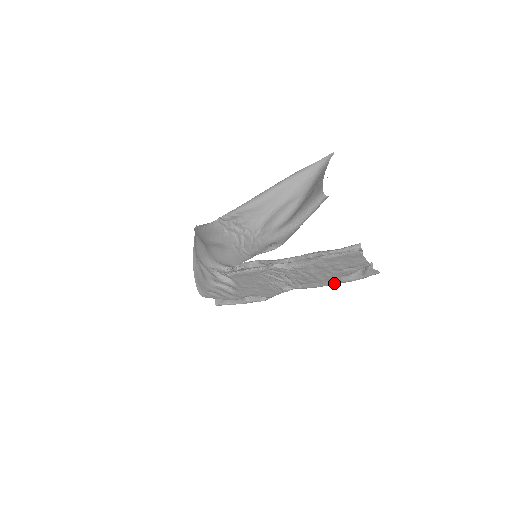
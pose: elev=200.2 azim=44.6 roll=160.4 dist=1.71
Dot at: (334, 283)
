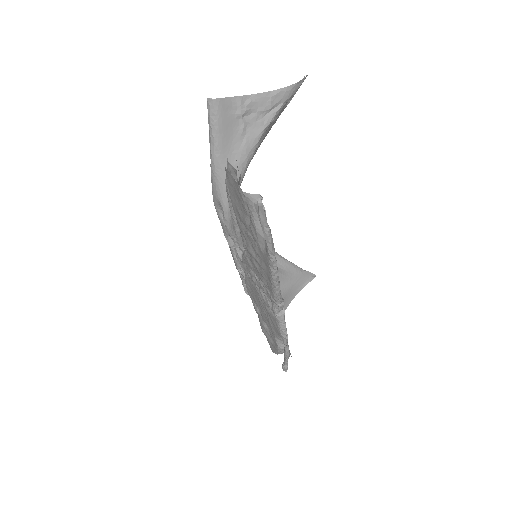
Dot at: (270, 269)
